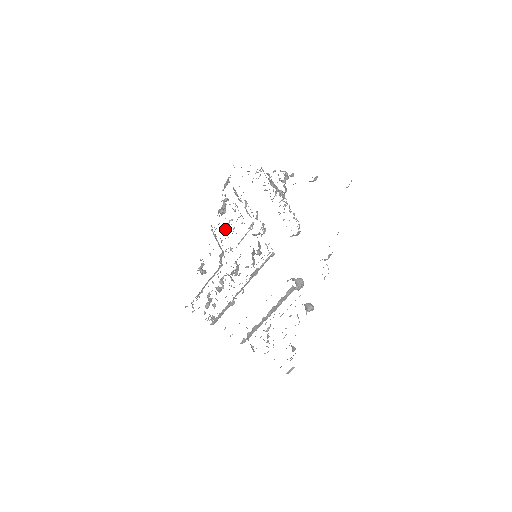
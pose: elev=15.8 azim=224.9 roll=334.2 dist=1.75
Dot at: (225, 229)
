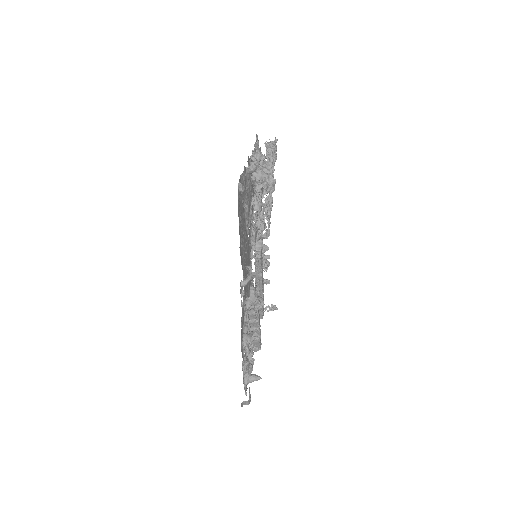
Dot at: occluded
